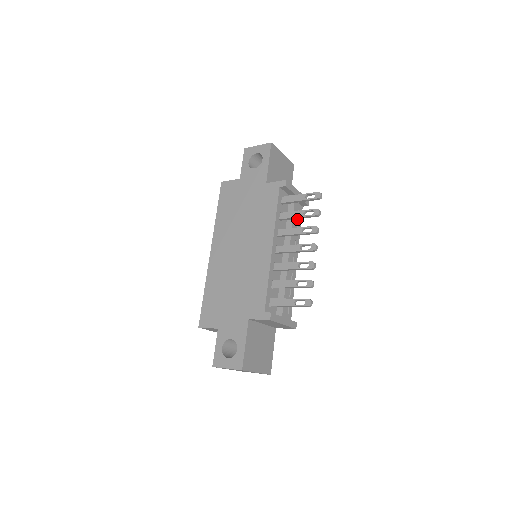
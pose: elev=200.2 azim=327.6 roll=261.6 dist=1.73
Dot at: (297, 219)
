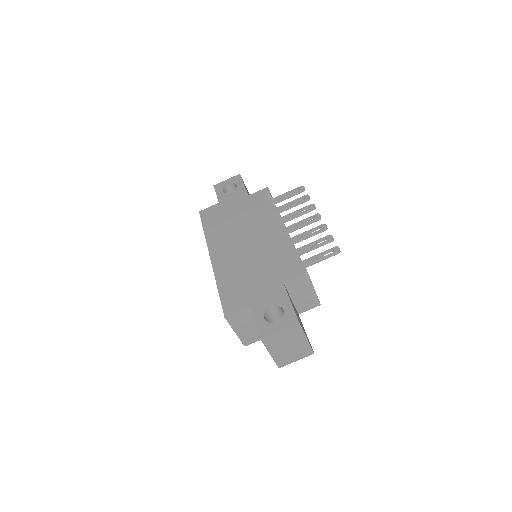
Dot at: occluded
